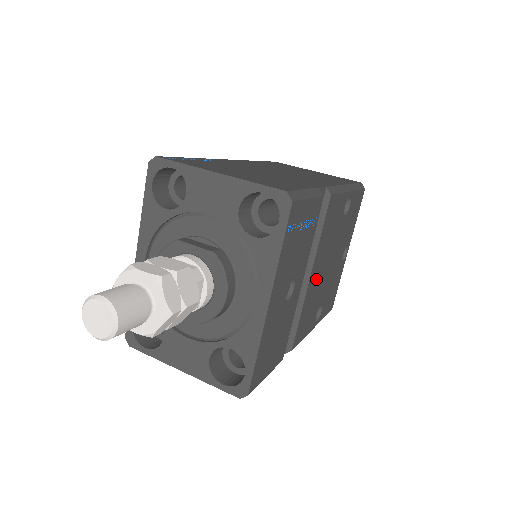
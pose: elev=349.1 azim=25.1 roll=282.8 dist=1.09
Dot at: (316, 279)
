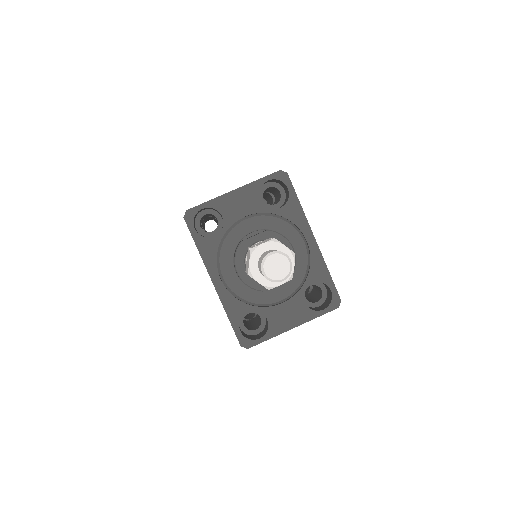
Dot at: occluded
